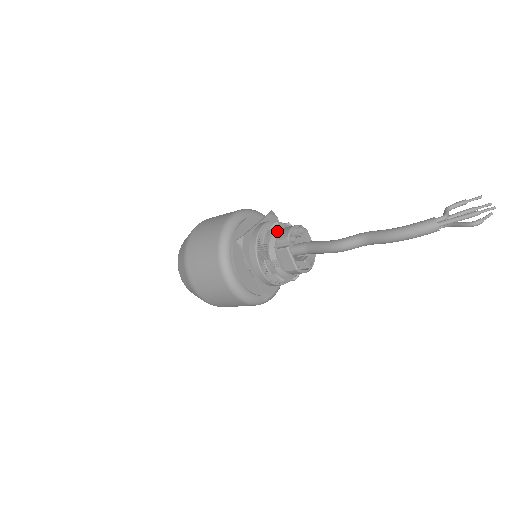
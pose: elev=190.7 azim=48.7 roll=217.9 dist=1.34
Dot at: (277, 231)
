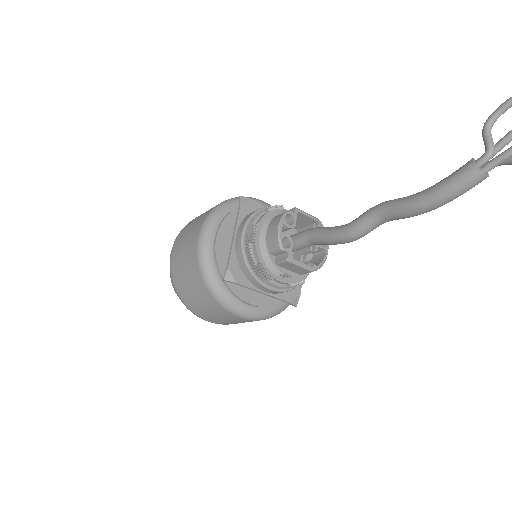
Dot at: (263, 238)
